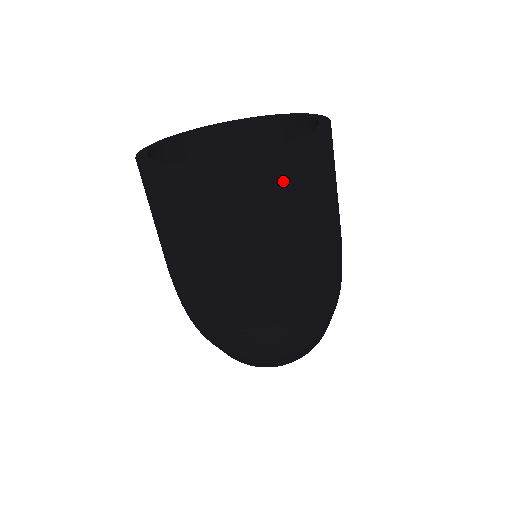
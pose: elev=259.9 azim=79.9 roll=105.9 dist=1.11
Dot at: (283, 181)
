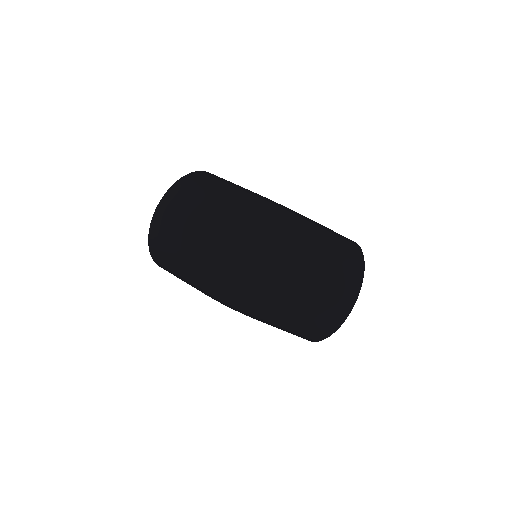
Dot at: (180, 196)
